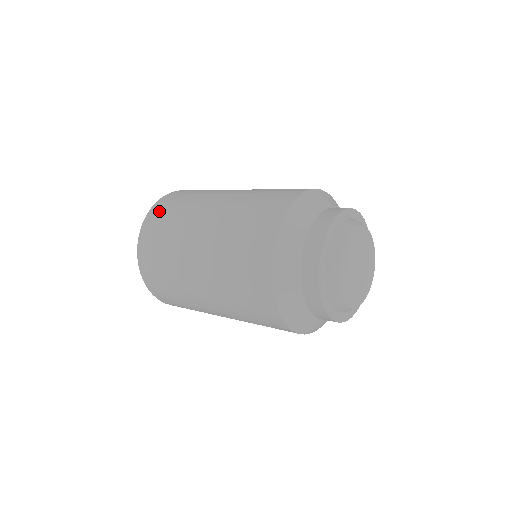
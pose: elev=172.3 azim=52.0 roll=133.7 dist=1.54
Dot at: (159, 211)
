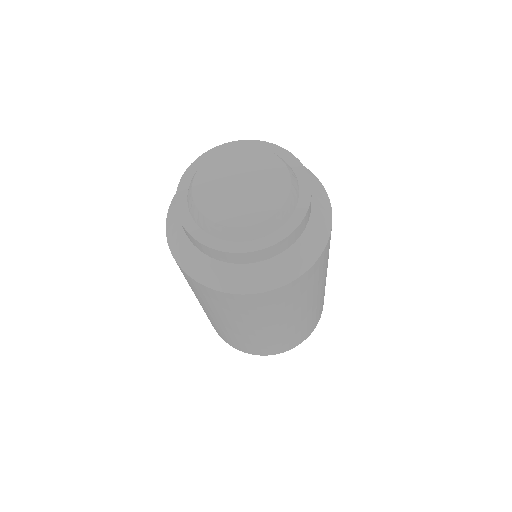
Dot at: occluded
